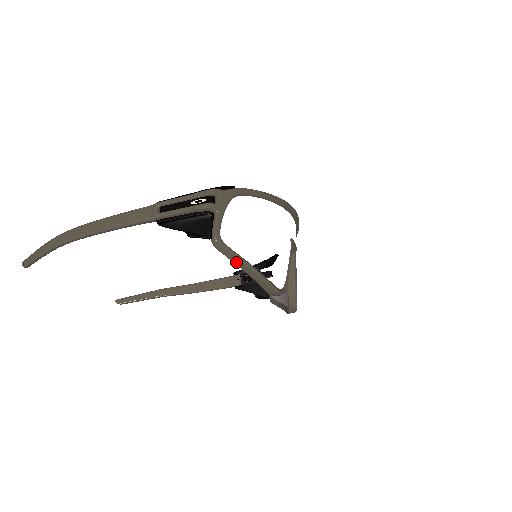
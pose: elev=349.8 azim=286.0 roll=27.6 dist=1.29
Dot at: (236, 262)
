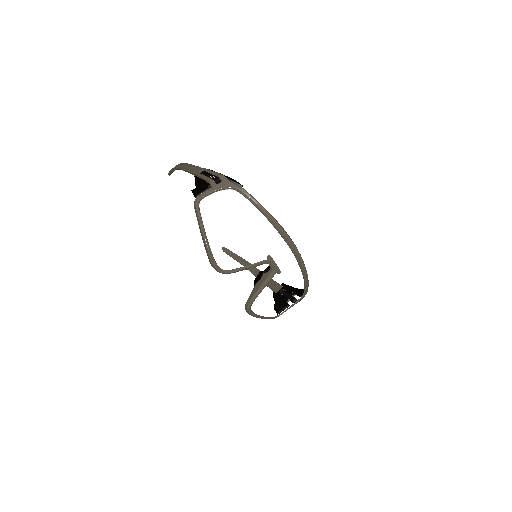
Dot at: (198, 222)
